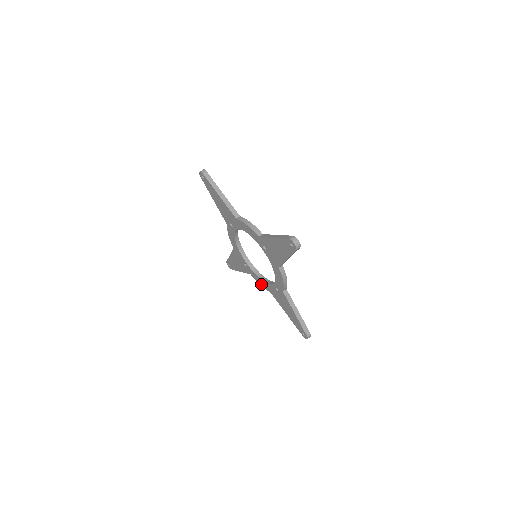
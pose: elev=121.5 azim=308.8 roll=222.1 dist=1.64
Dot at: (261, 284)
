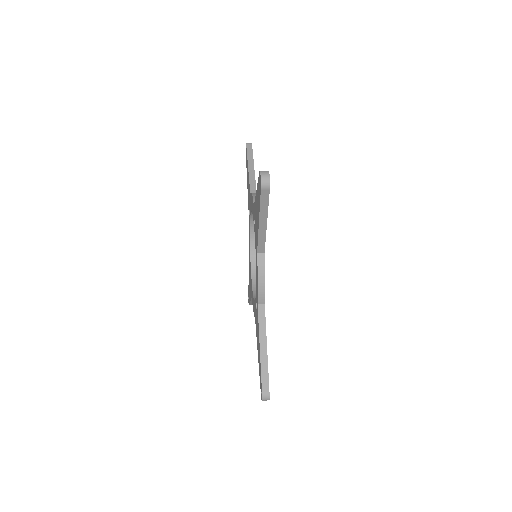
Dot at: (253, 309)
